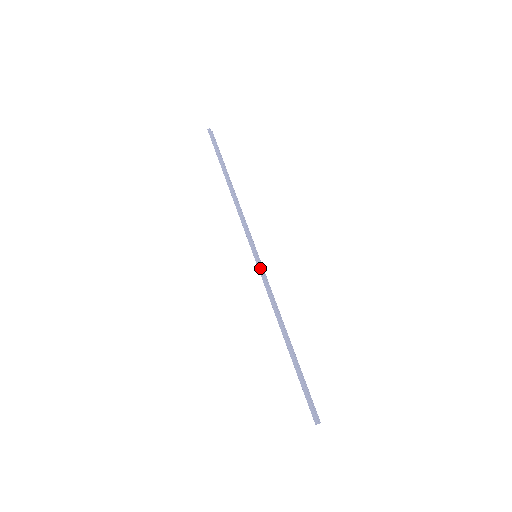
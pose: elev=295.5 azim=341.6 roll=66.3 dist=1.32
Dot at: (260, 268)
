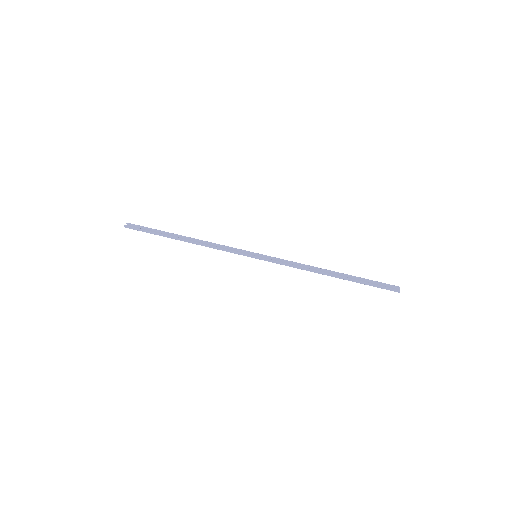
Dot at: (268, 260)
